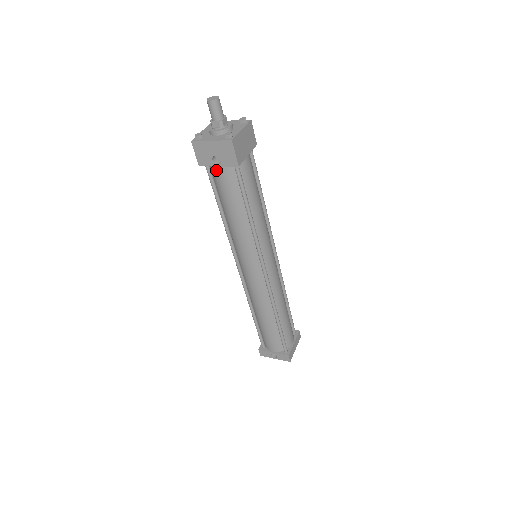
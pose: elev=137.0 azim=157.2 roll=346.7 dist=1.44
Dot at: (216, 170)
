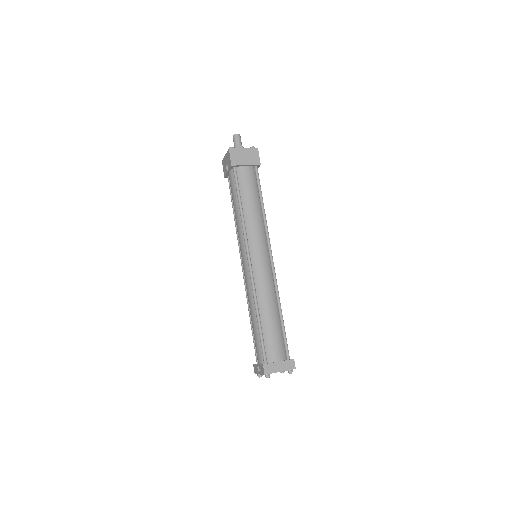
Dot at: (229, 177)
